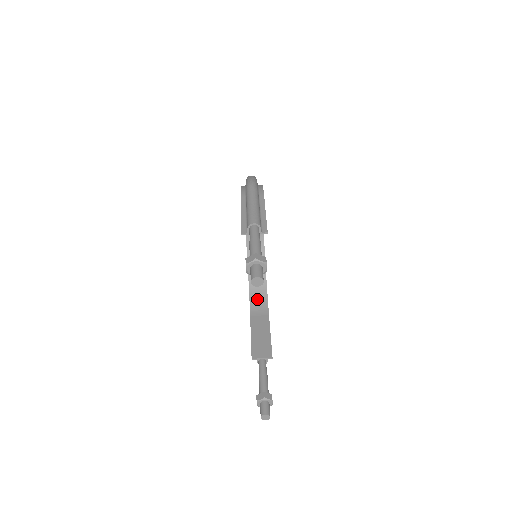
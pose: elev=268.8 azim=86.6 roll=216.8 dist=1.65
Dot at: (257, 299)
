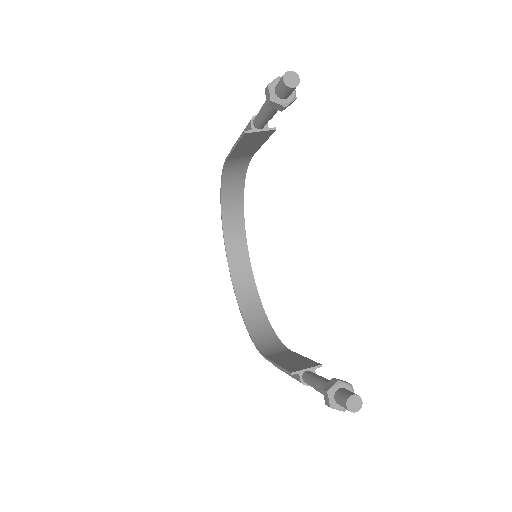
Dot at: (267, 345)
